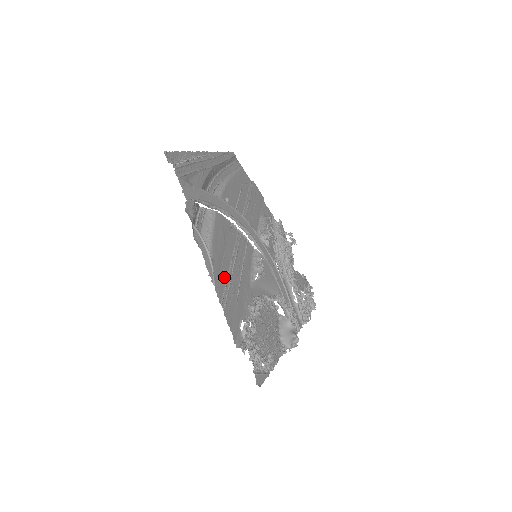
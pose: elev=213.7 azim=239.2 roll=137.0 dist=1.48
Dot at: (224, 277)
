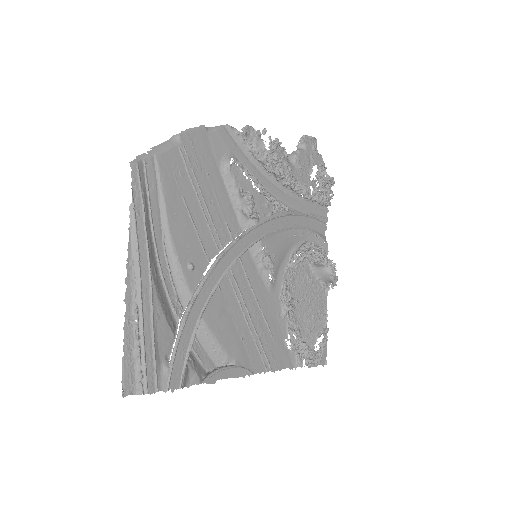
Dot at: (252, 346)
